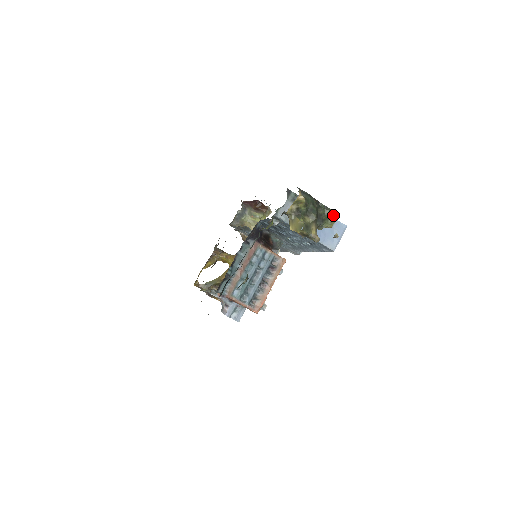
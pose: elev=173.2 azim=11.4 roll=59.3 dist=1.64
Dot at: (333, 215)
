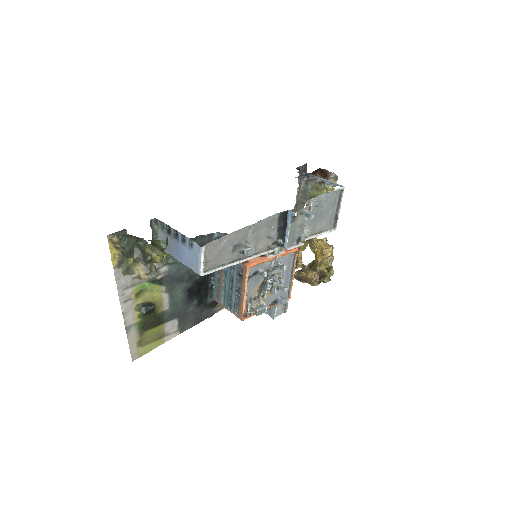
Dot at: (150, 251)
